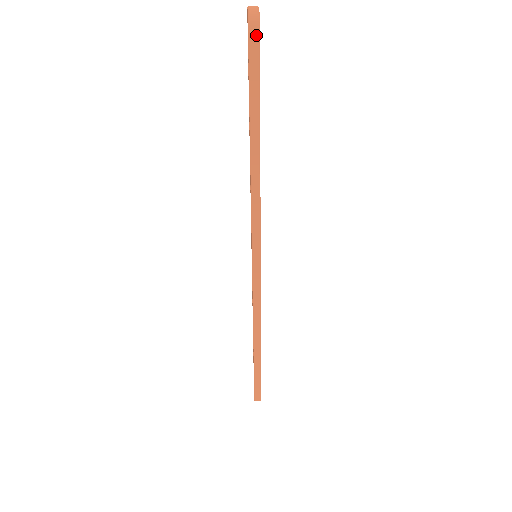
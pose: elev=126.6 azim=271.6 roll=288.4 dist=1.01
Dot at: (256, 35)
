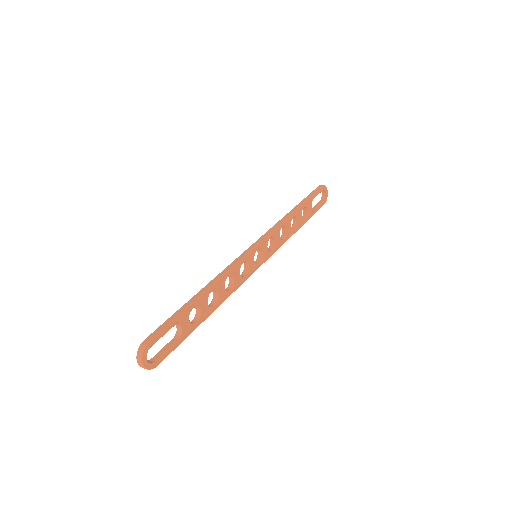
Dot at: (321, 186)
